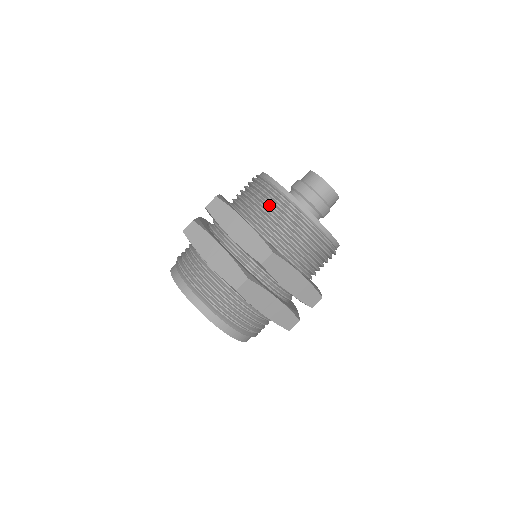
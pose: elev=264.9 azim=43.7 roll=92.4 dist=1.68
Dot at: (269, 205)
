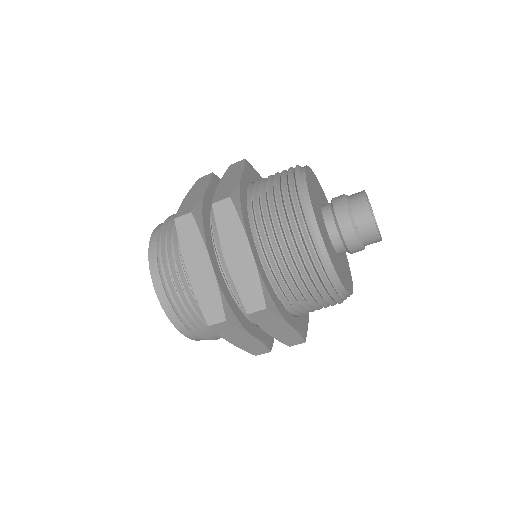
Dot at: (320, 302)
